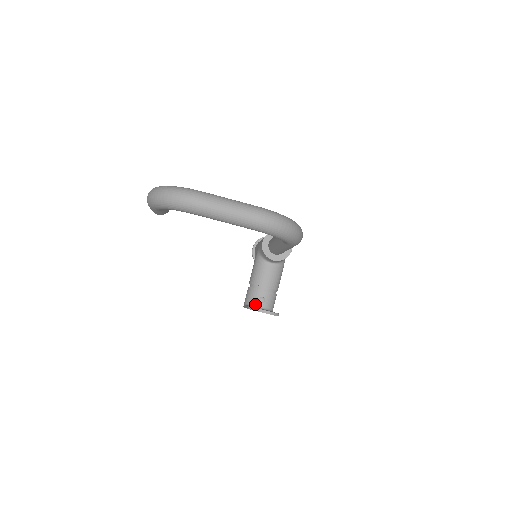
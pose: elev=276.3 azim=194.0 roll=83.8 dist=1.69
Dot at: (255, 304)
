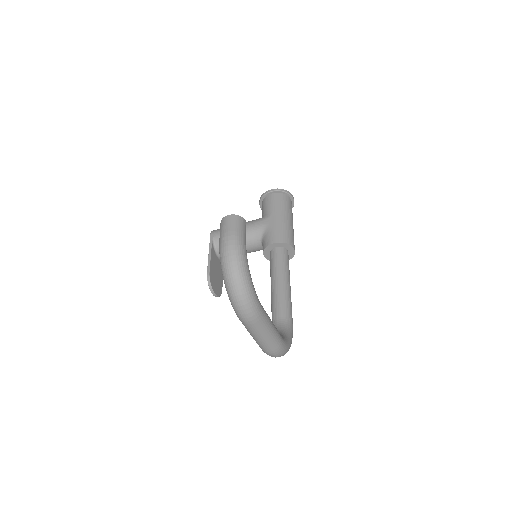
Dot at: occluded
